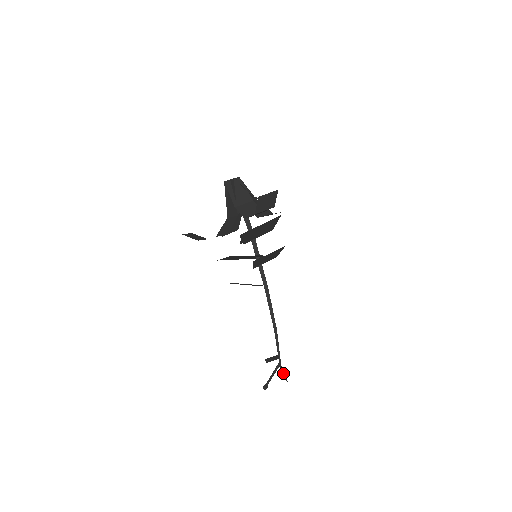
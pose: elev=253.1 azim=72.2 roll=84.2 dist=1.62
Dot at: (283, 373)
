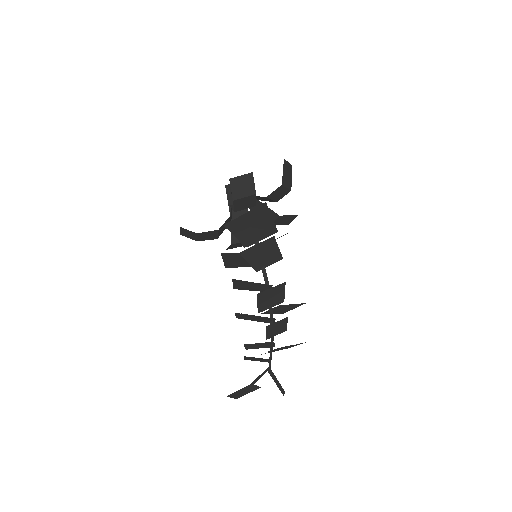
Dot at: (276, 382)
